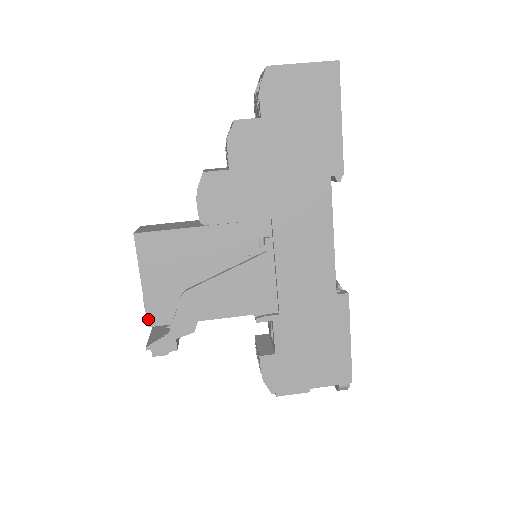
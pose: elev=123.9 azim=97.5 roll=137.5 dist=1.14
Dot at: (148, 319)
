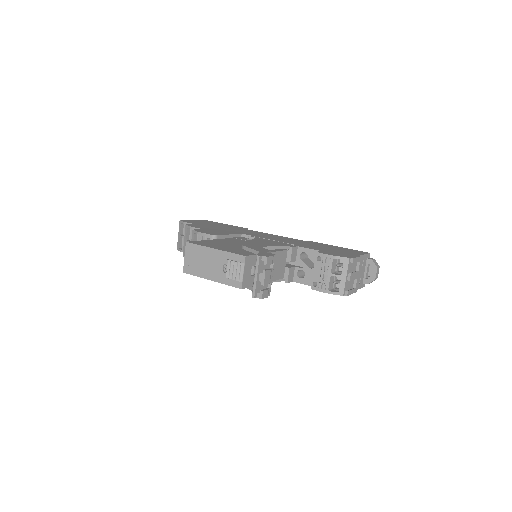
Dot at: (240, 255)
